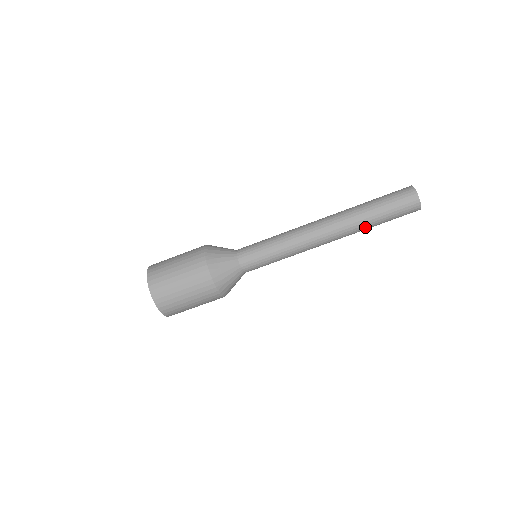
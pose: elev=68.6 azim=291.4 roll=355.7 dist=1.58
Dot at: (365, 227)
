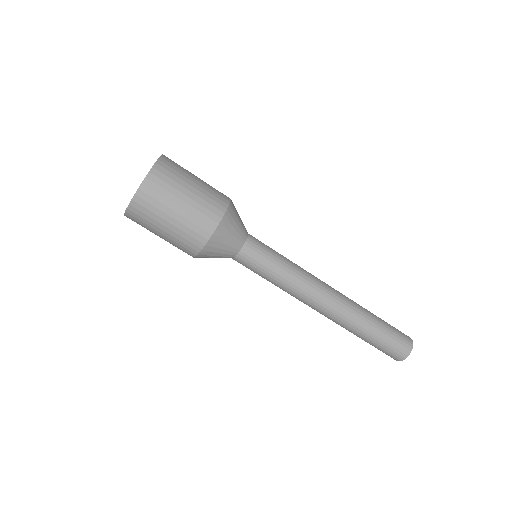
Dot at: (358, 329)
